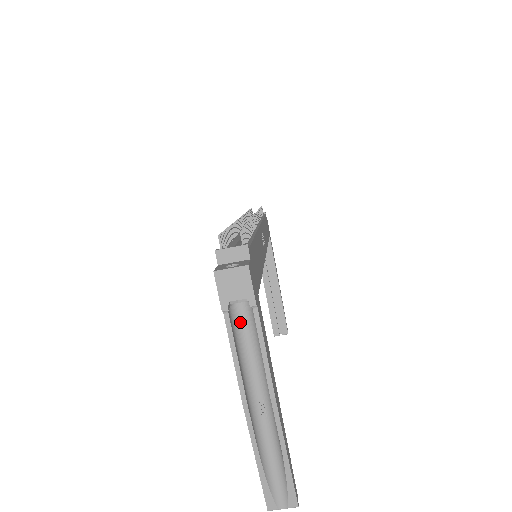
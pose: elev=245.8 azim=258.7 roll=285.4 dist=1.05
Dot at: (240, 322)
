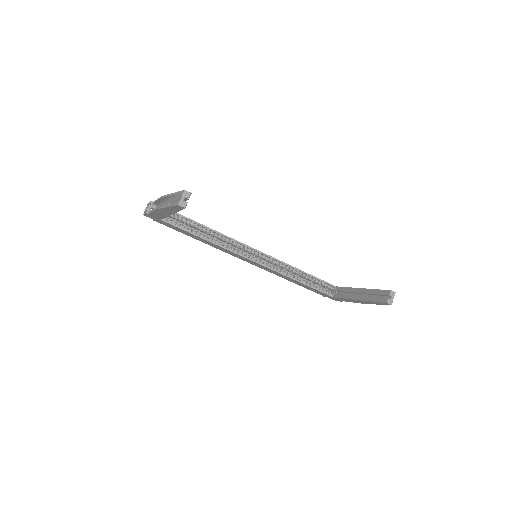
Dot at: occluded
